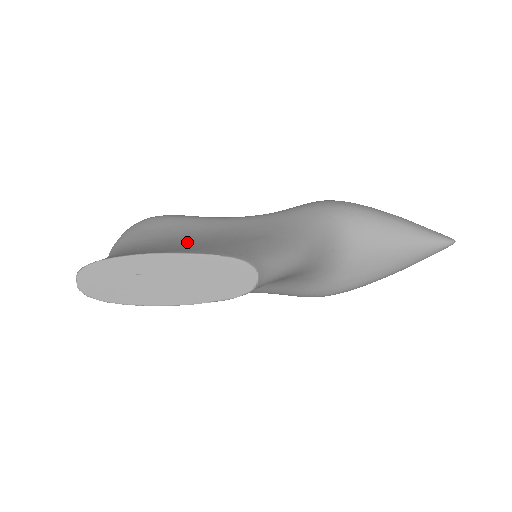
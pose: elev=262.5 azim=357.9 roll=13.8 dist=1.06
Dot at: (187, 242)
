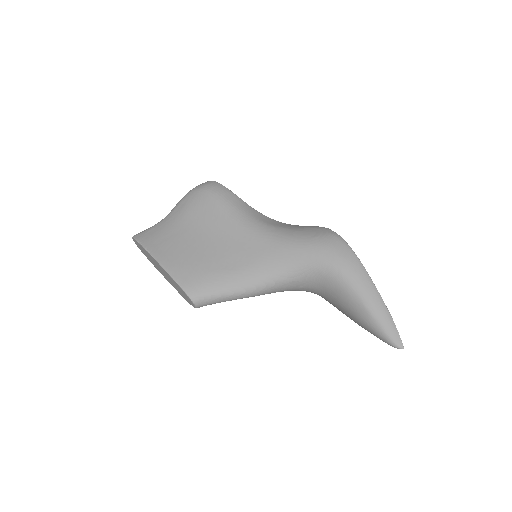
Dot at: (192, 244)
